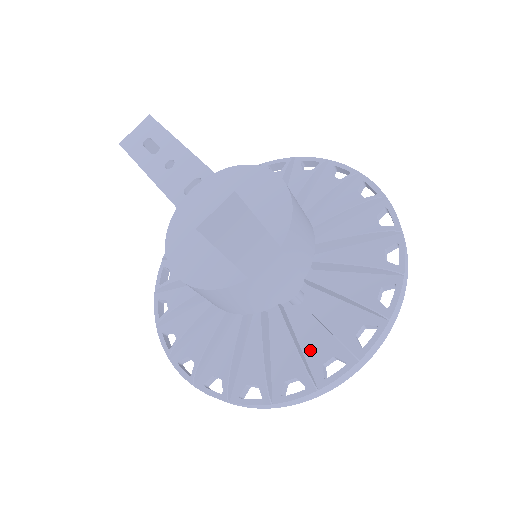
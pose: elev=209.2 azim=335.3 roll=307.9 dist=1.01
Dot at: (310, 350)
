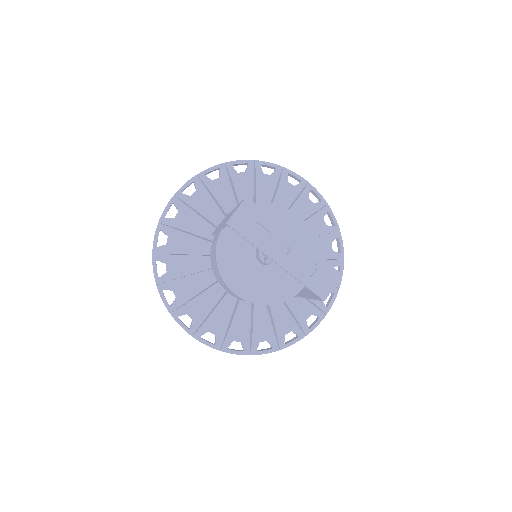
Dot at: (297, 313)
